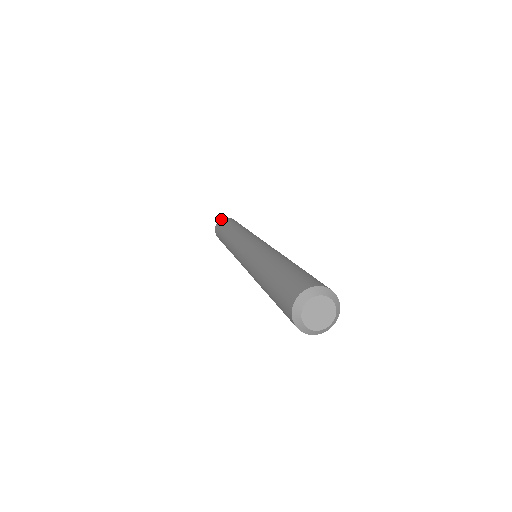
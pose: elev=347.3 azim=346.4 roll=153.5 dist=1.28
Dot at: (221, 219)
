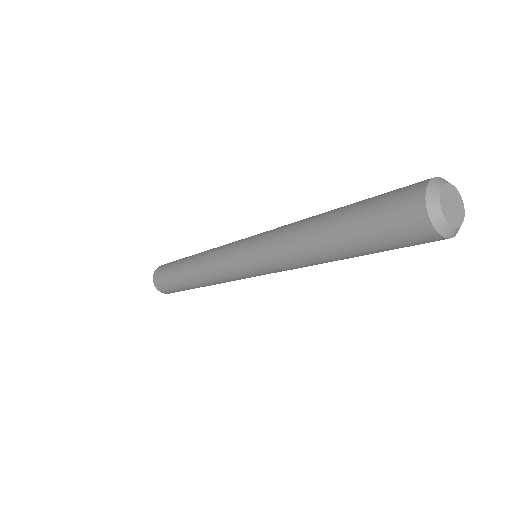
Dot at: occluded
